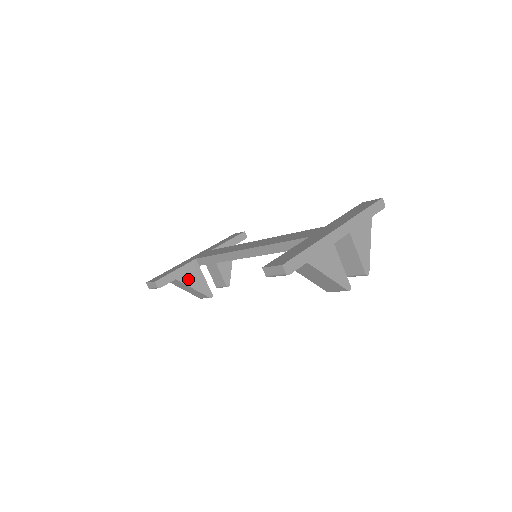
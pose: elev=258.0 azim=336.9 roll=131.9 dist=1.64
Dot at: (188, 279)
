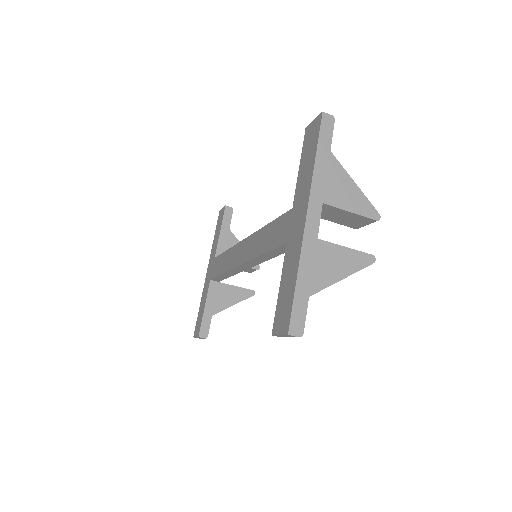
Dot at: (221, 303)
